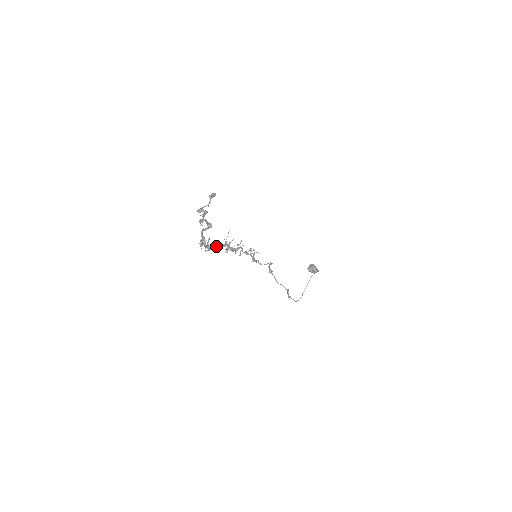
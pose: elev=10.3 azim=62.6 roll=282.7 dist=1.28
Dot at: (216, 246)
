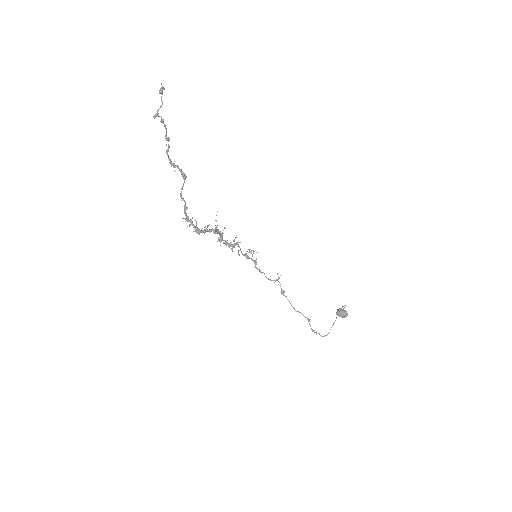
Dot at: occluded
